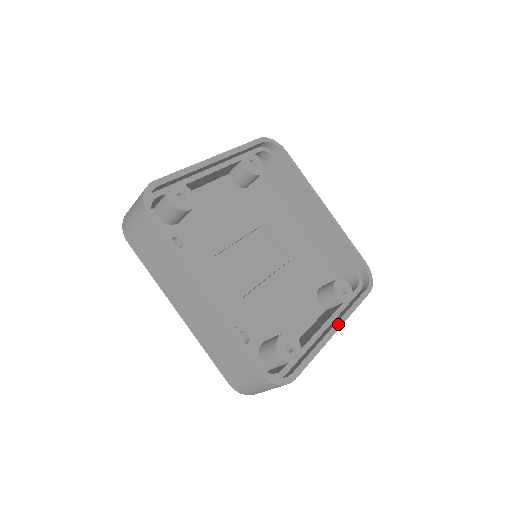
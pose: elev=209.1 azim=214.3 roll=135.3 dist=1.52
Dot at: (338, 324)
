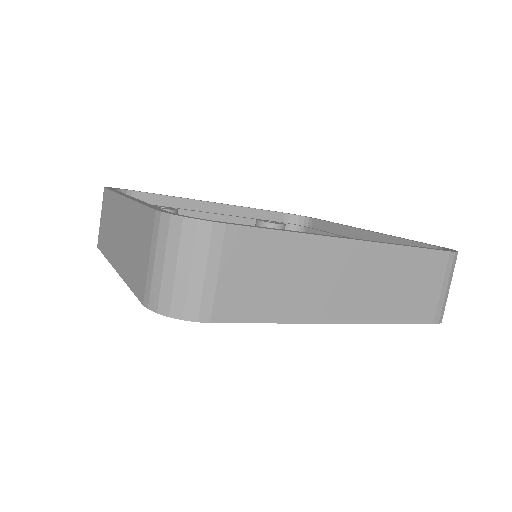
Dot at: (359, 240)
